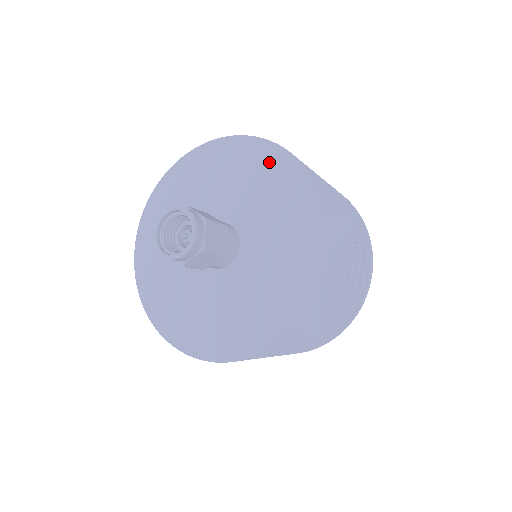
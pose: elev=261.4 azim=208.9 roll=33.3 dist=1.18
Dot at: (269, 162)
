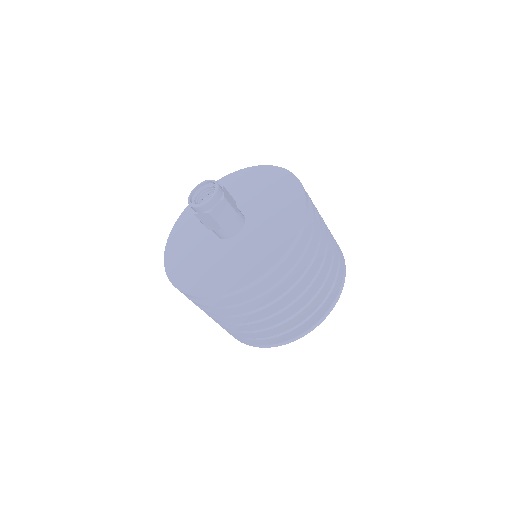
Dot at: (255, 175)
